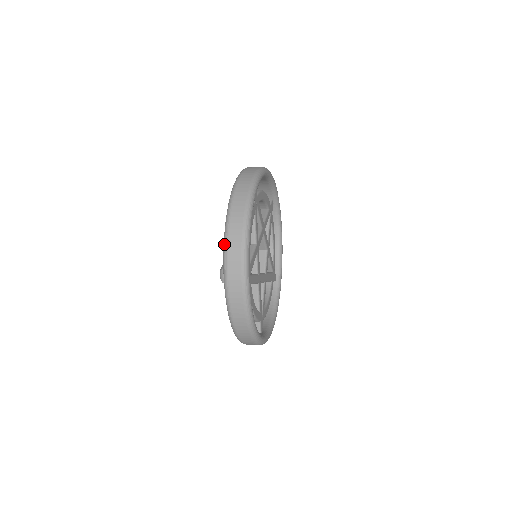
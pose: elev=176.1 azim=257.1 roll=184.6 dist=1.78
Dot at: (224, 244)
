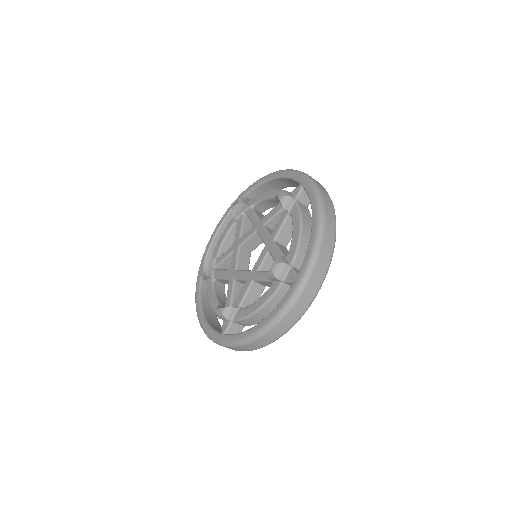
Dot at: (289, 169)
